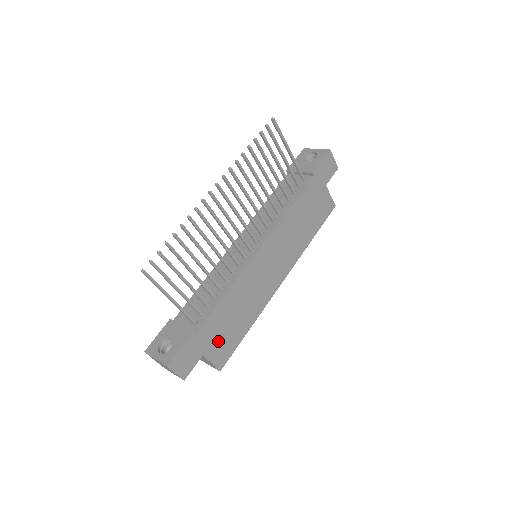
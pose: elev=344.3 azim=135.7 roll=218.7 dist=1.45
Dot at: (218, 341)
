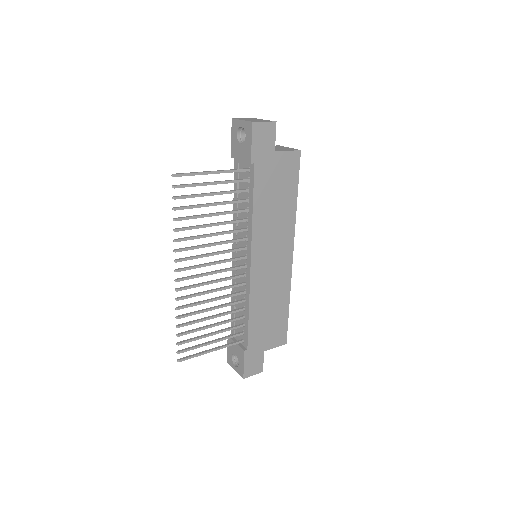
Dot at: (269, 335)
